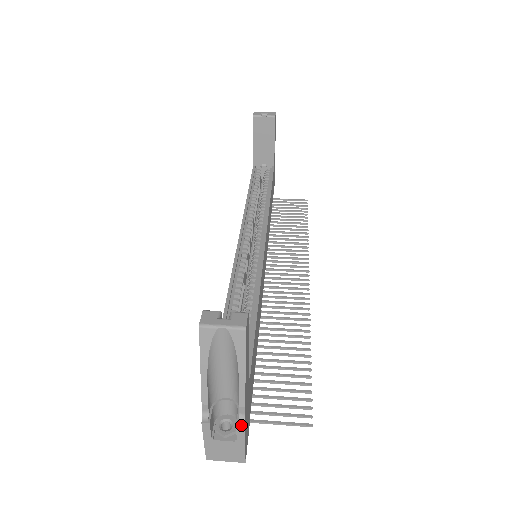
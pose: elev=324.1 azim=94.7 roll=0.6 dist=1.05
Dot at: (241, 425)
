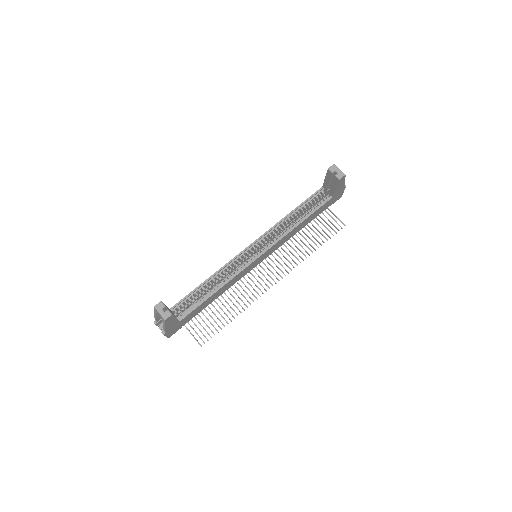
Dot at: (163, 334)
